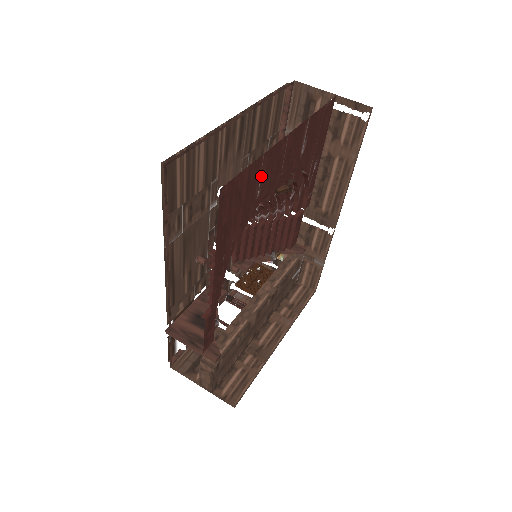
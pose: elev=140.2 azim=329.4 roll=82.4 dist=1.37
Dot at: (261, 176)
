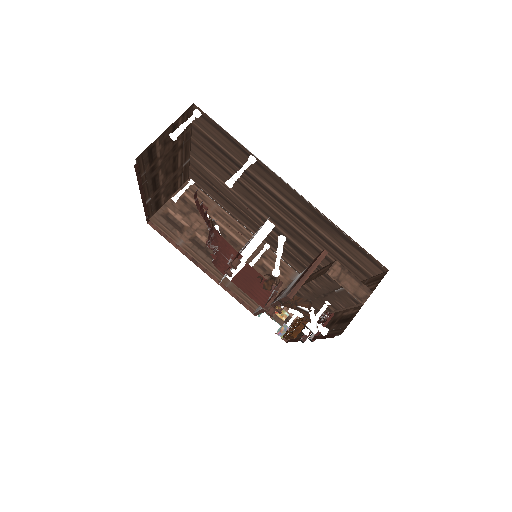
Dot at: occluded
